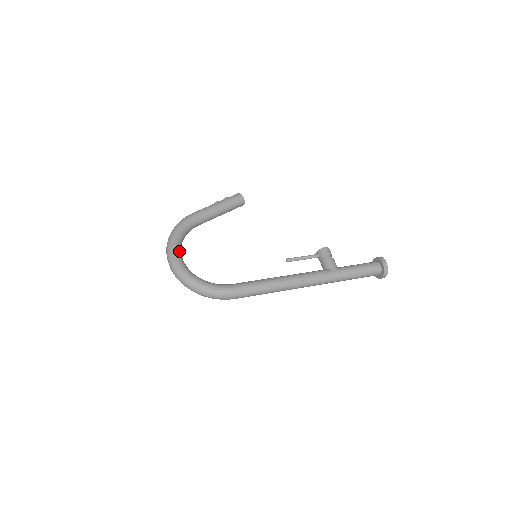
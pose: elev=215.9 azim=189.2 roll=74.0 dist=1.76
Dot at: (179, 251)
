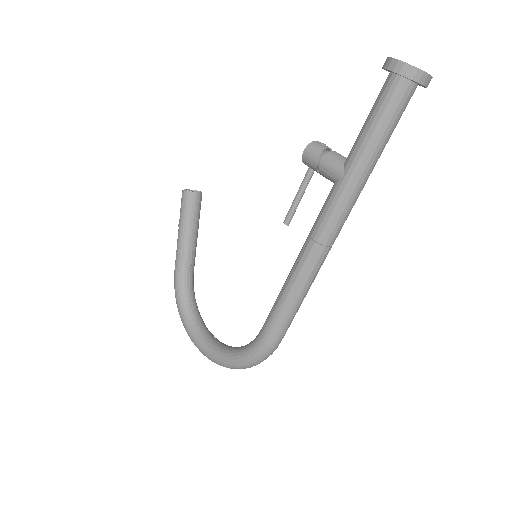
Dot at: (198, 333)
